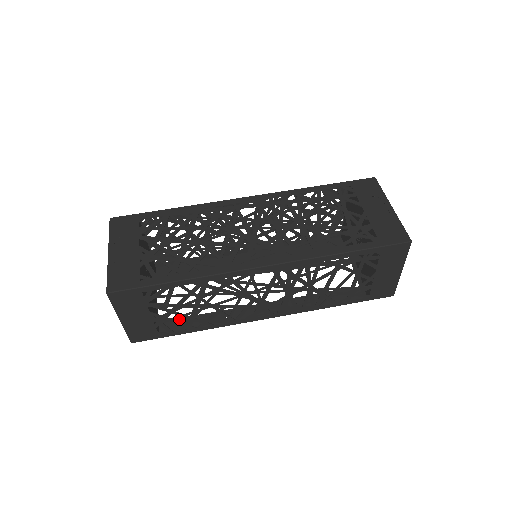
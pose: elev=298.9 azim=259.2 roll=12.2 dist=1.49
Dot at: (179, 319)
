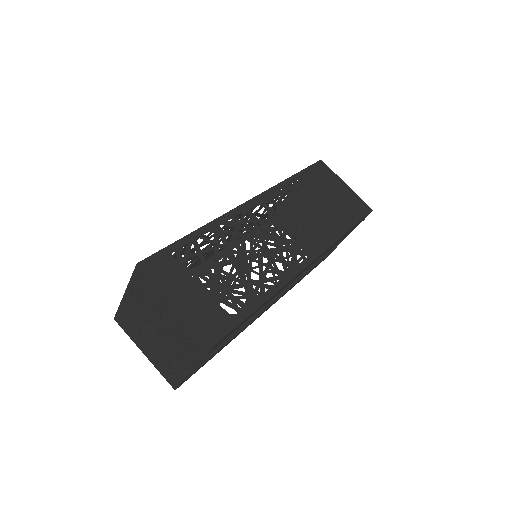
Dot at: (233, 286)
